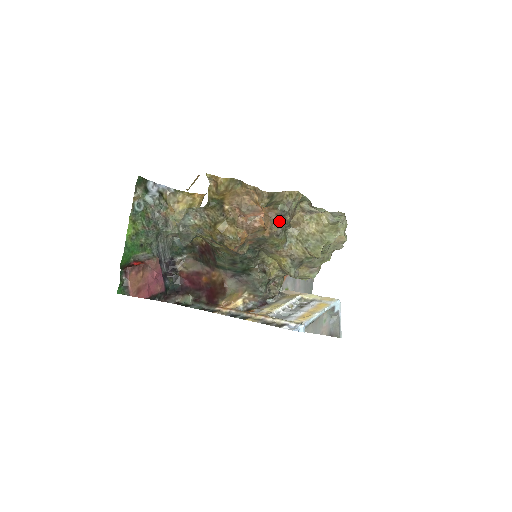
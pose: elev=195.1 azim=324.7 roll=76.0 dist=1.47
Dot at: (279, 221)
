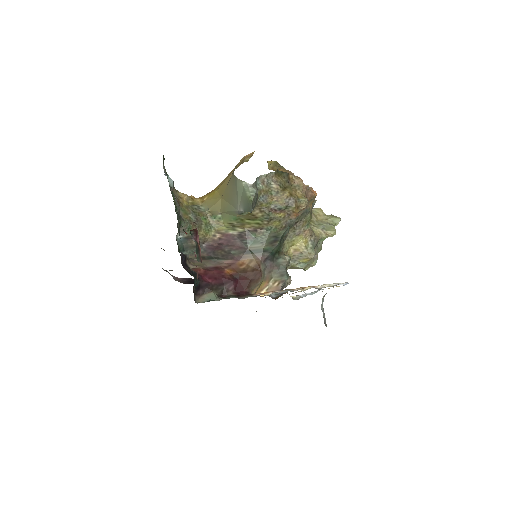
Dot at: occluded
